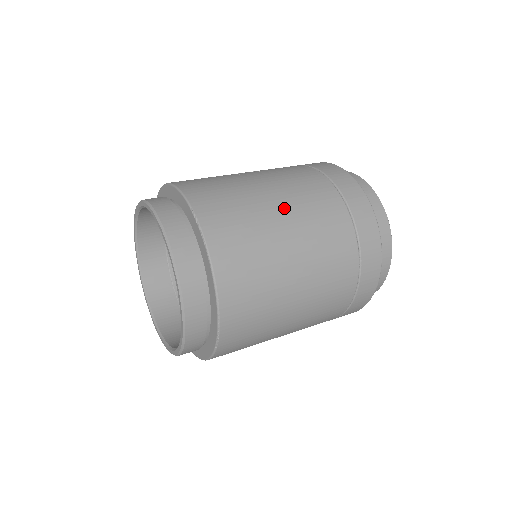
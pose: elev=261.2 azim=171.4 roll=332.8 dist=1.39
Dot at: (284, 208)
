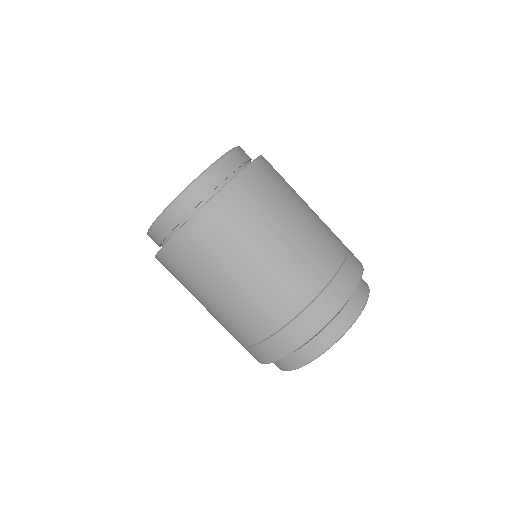
Dot at: (285, 239)
